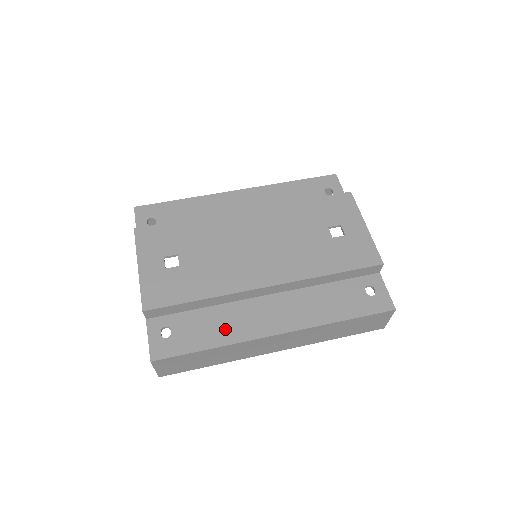
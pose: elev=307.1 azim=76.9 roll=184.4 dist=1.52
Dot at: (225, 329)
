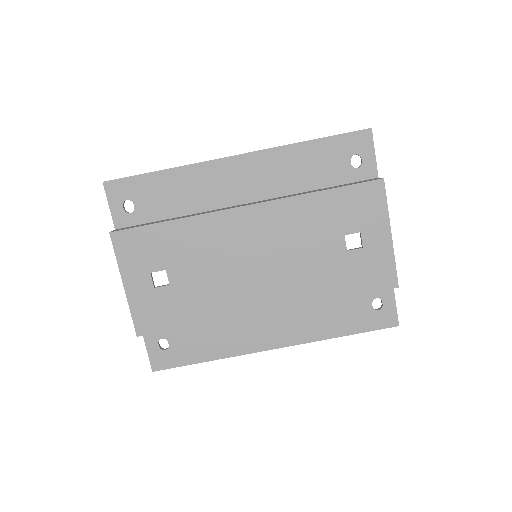
Dot at: (222, 343)
